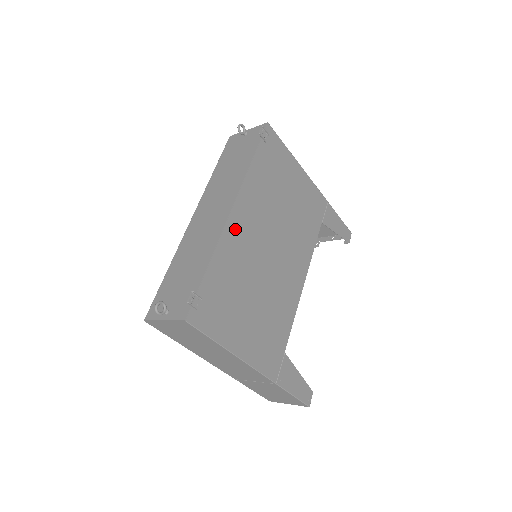
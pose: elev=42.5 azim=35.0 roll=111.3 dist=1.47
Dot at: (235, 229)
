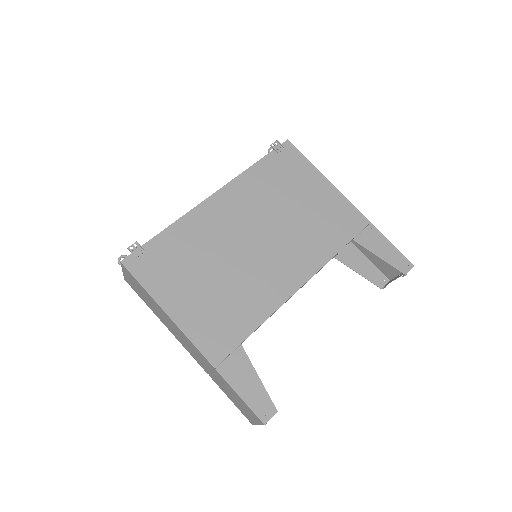
Dot at: (210, 211)
